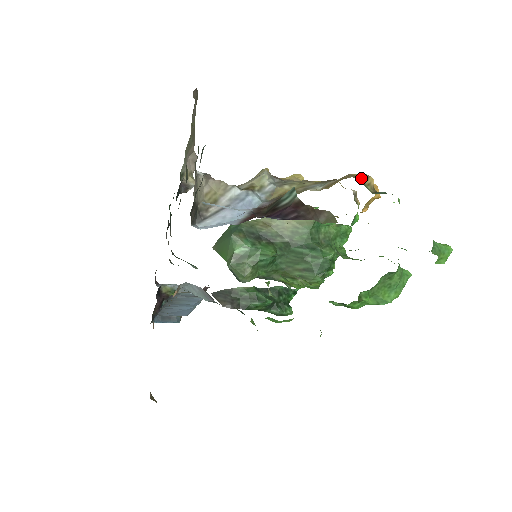
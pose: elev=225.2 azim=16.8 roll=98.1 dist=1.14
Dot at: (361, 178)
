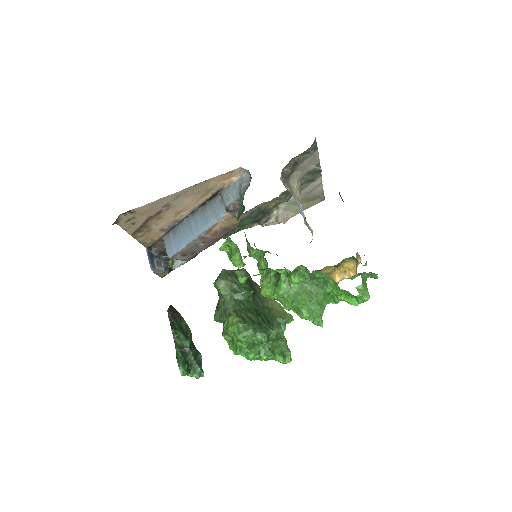
Dot at: (357, 252)
